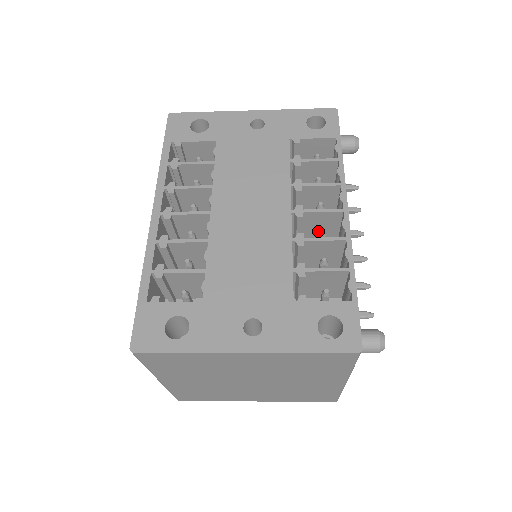
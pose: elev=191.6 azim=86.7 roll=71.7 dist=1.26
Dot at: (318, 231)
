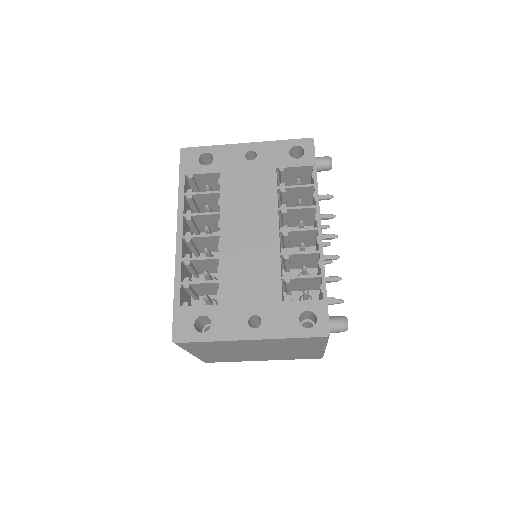
Dot at: (301, 241)
